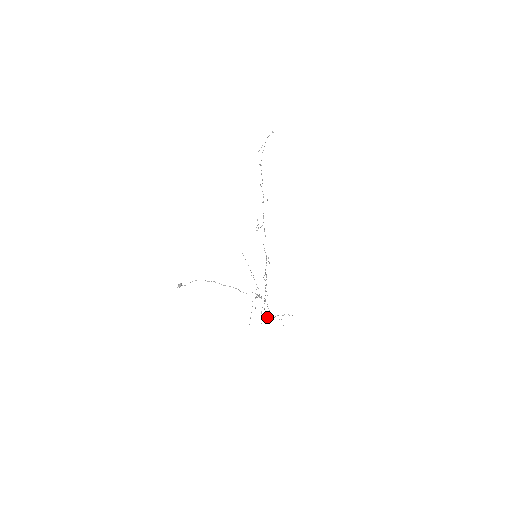
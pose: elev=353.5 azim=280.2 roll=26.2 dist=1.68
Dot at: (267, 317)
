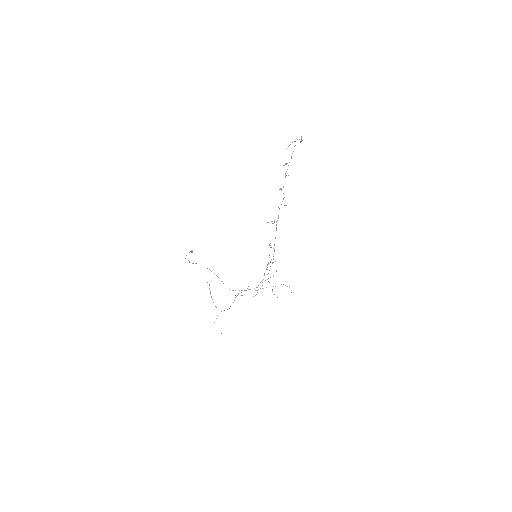
Dot at: occluded
